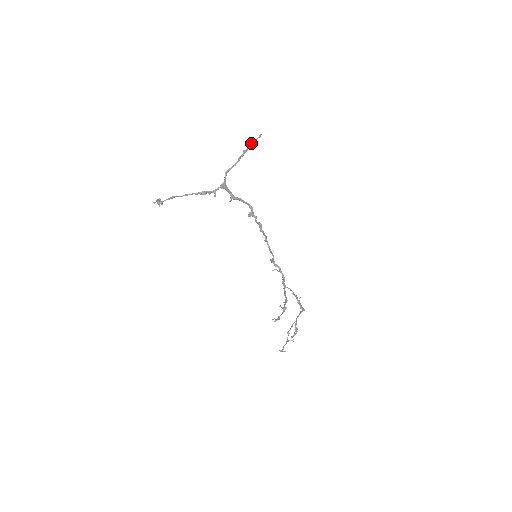
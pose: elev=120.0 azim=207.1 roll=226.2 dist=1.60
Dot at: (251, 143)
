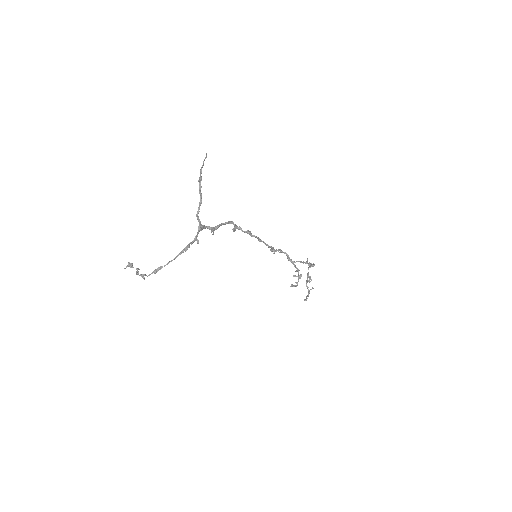
Dot at: (201, 168)
